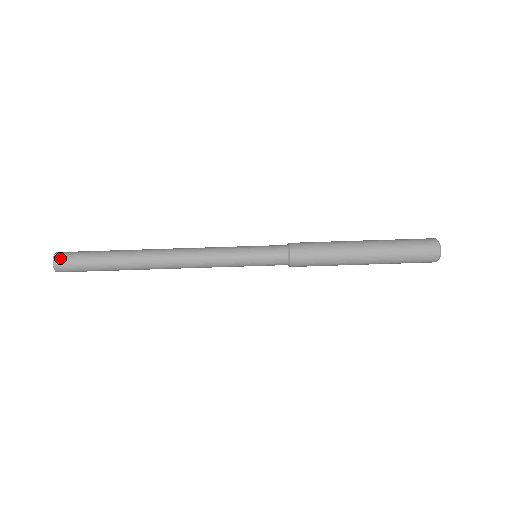
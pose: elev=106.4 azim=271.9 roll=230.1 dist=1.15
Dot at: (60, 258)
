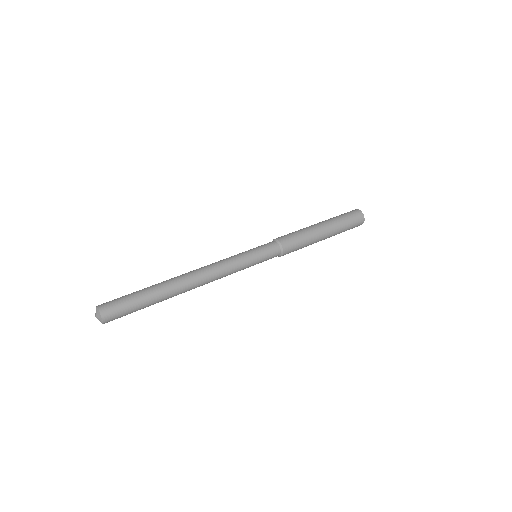
Dot at: (103, 304)
